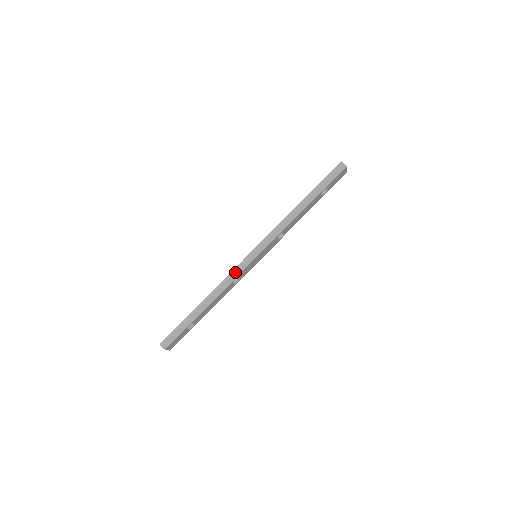
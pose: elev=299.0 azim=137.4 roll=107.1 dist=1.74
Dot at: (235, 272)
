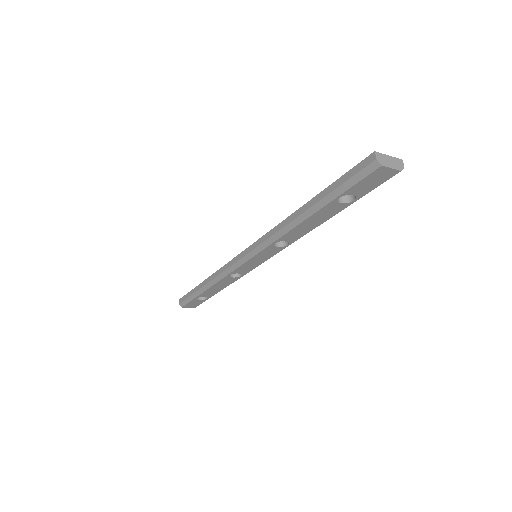
Dot at: (227, 267)
